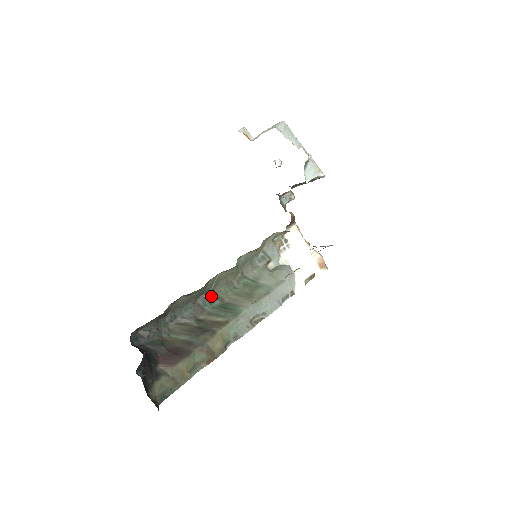
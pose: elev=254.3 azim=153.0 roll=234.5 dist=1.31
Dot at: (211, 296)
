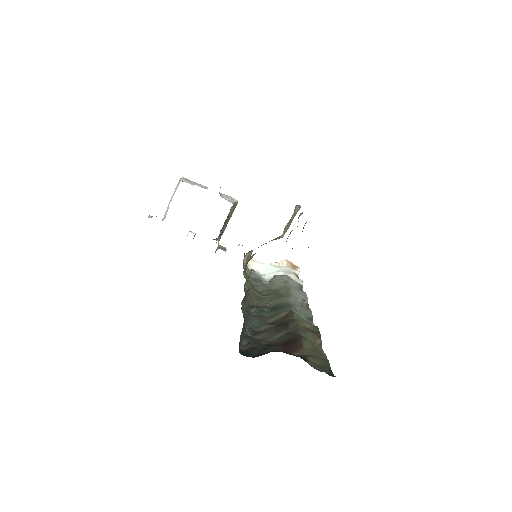
Dot at: (256, 308)
